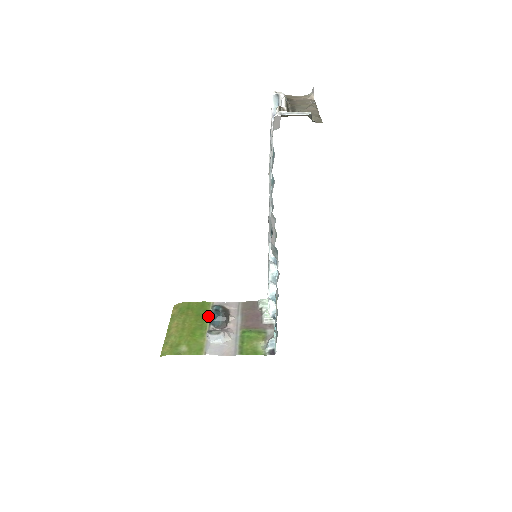
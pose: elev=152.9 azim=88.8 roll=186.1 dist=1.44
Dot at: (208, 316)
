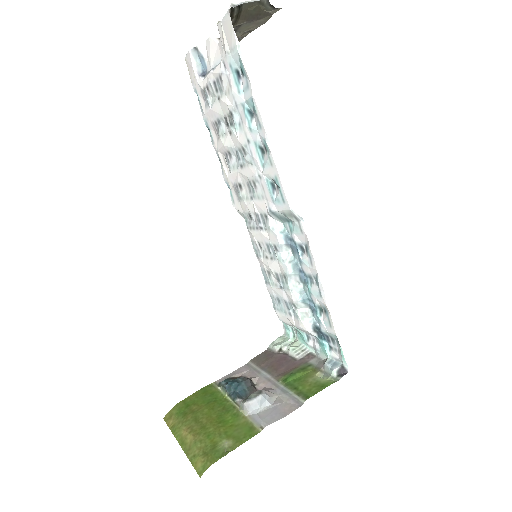
Dot at: (223, 396)
